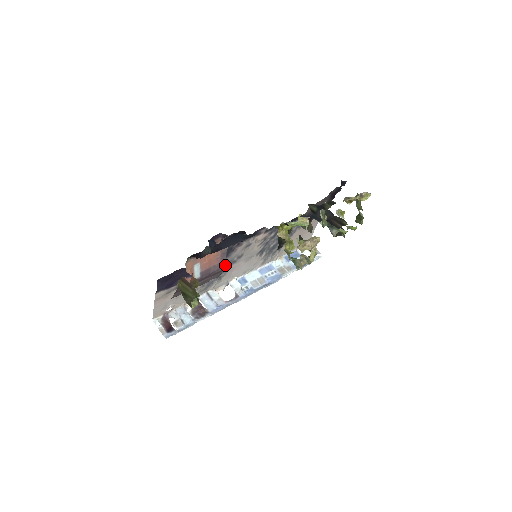
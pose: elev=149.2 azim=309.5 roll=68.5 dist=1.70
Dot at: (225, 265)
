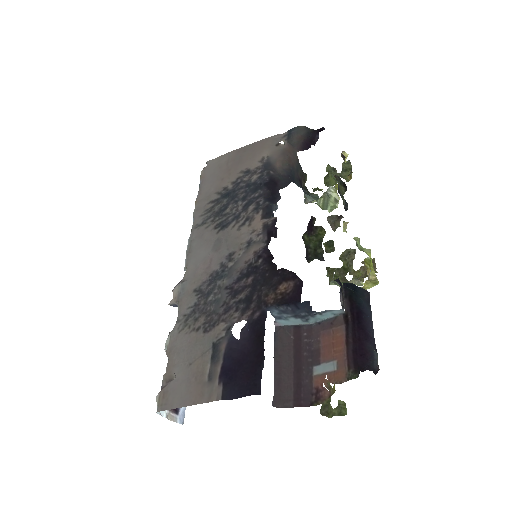
Dot at: (312, 327)
